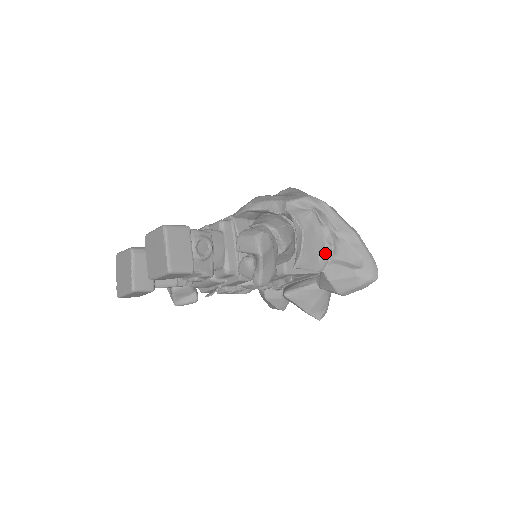
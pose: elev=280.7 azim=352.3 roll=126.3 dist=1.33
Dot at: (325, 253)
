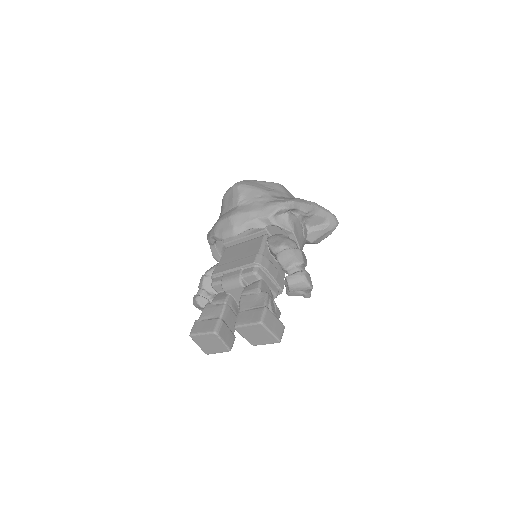
Dot at: (305, 230)
